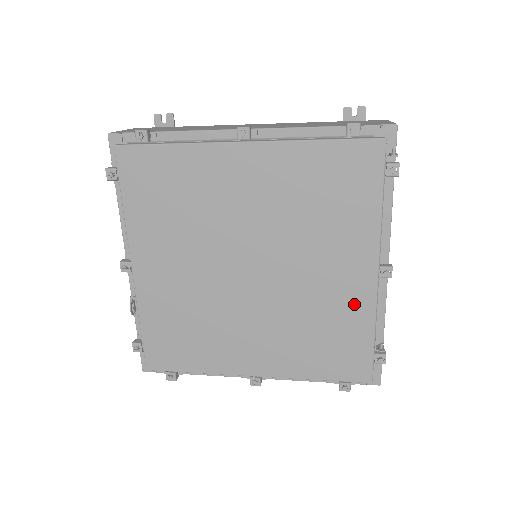
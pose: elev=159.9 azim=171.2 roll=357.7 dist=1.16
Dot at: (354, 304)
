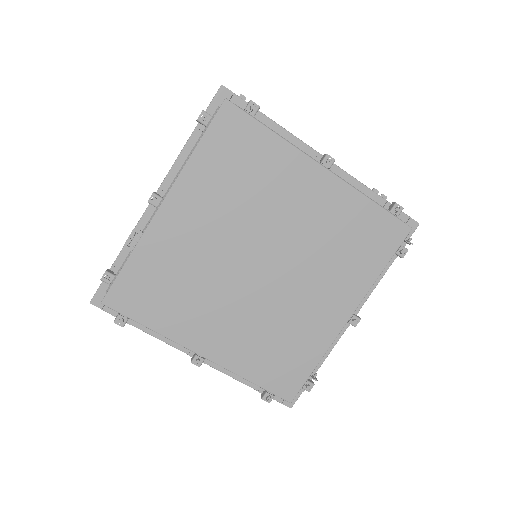
Dot at: (319, 333)
